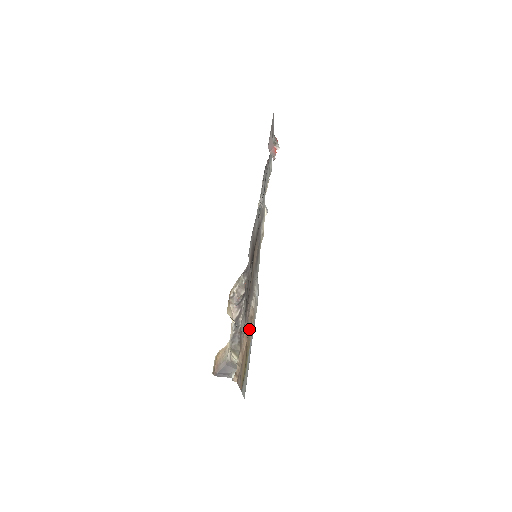
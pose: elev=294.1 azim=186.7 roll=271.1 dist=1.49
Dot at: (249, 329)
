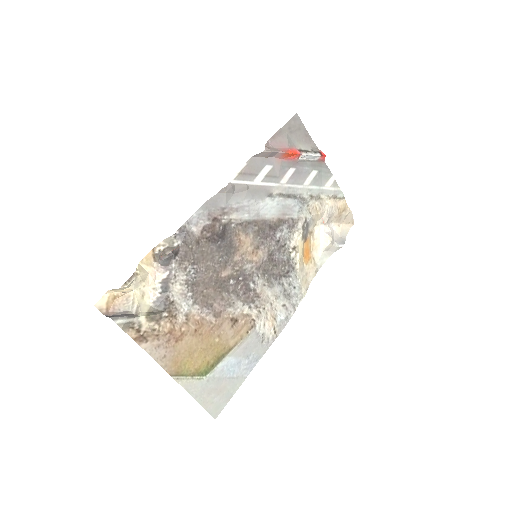
Dot at: (219, 325)
